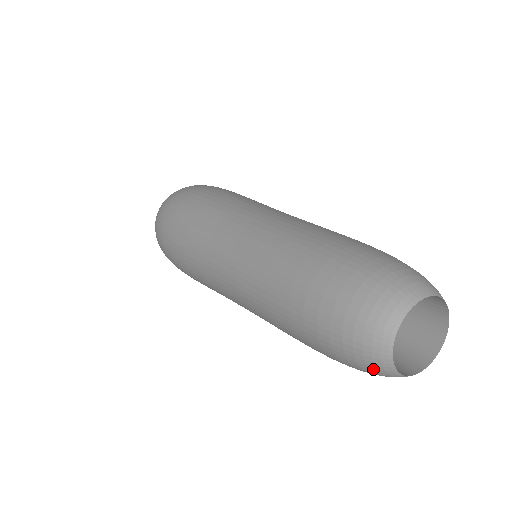
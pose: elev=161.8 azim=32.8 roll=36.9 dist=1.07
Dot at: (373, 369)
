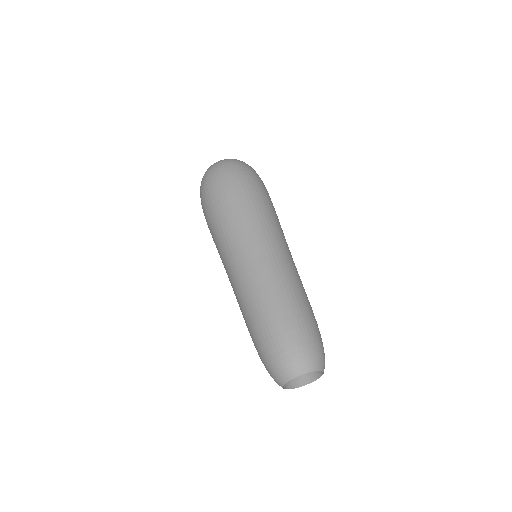
Dot at: (298, 378)
